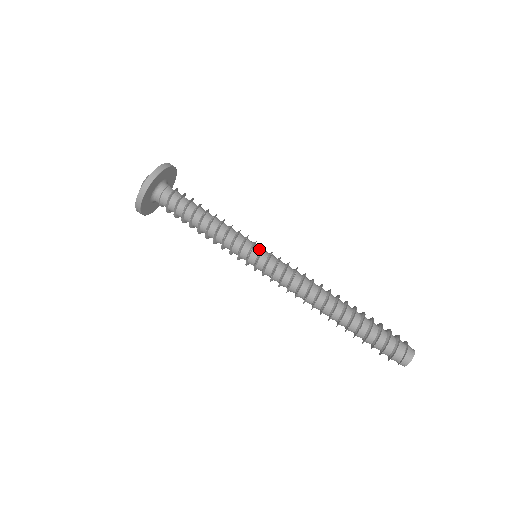
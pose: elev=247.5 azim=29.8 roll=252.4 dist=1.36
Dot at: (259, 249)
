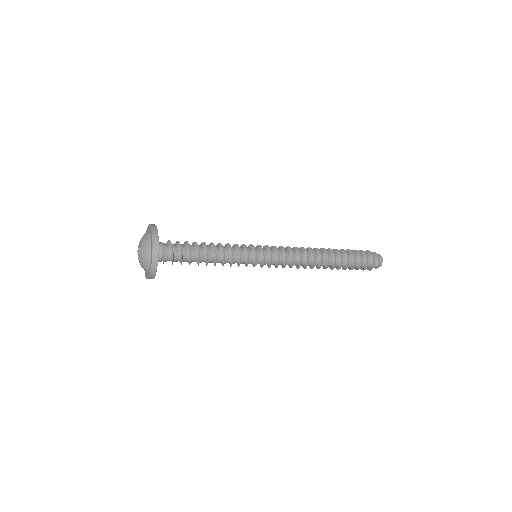
Dot at: (256, 248)
